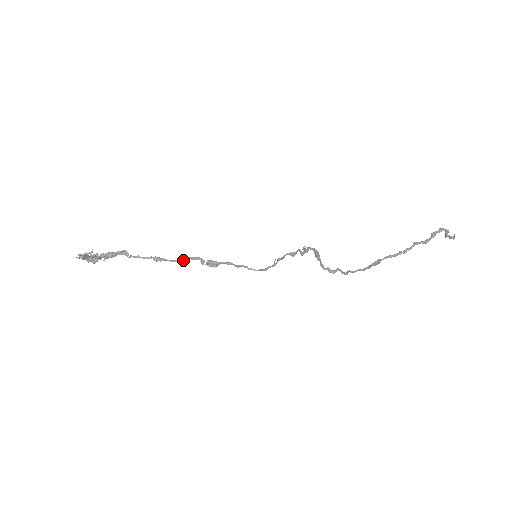
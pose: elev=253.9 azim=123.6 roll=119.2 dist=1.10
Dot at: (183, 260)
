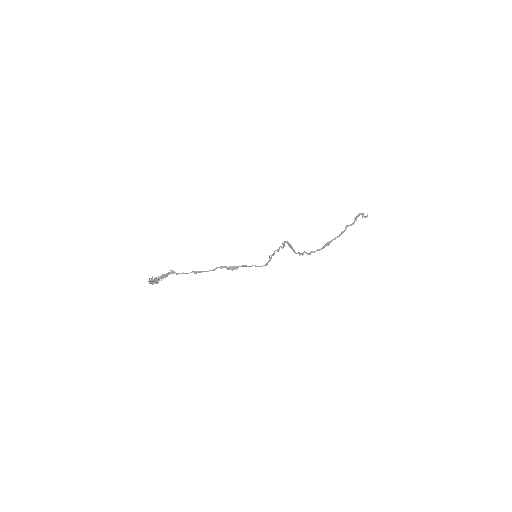
Dot at: (214, 269)
